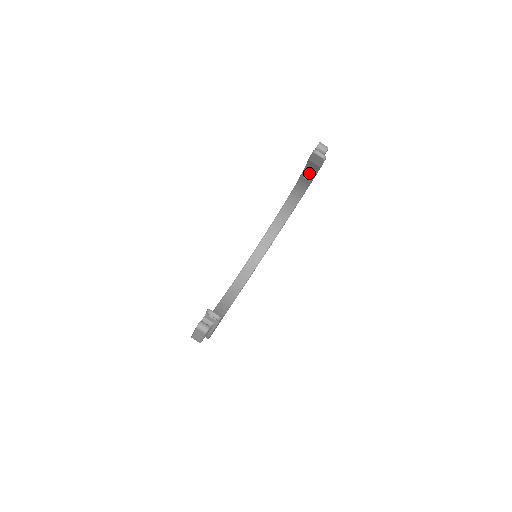
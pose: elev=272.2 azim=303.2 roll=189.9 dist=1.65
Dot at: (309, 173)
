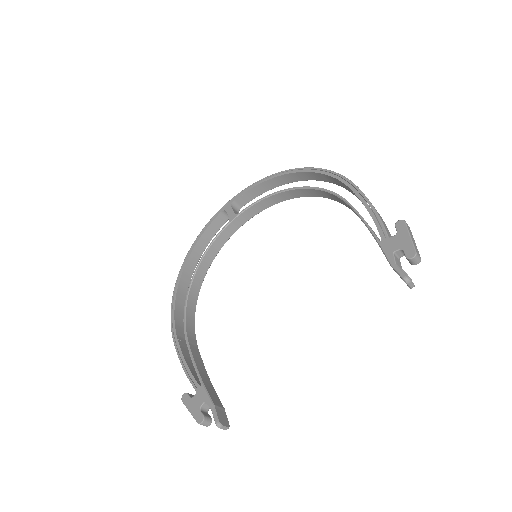
Dot at: occluded
